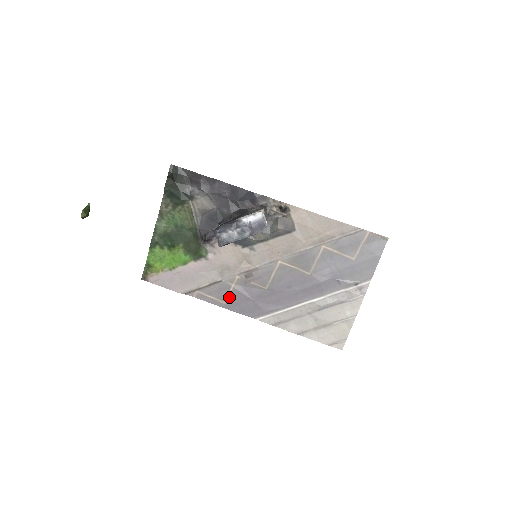
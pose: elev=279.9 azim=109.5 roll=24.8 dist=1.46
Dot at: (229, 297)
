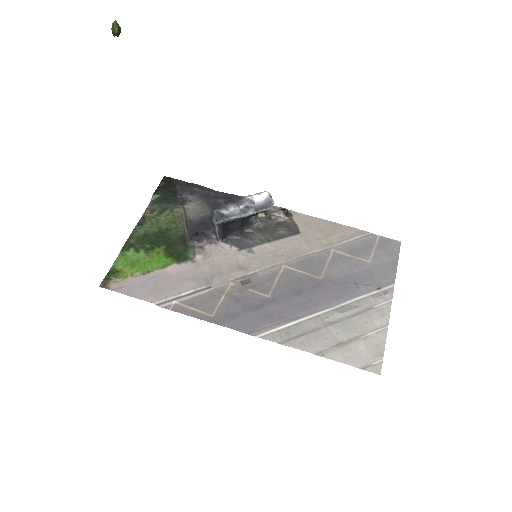
Dot at: (219, 308)
